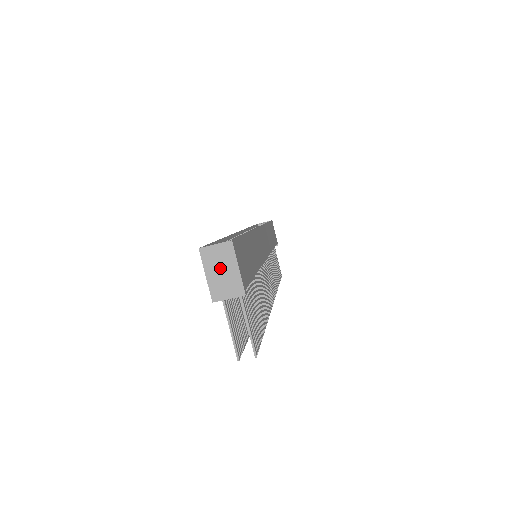
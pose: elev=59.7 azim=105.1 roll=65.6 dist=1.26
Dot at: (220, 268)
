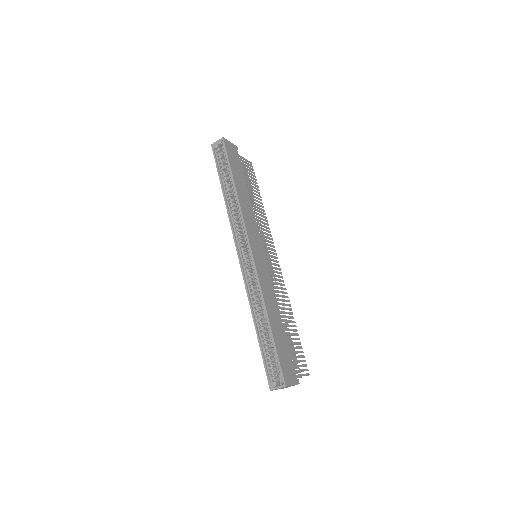
Dot at: occluded
